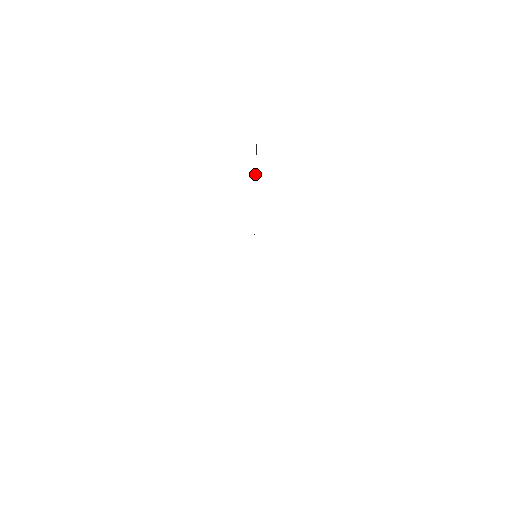
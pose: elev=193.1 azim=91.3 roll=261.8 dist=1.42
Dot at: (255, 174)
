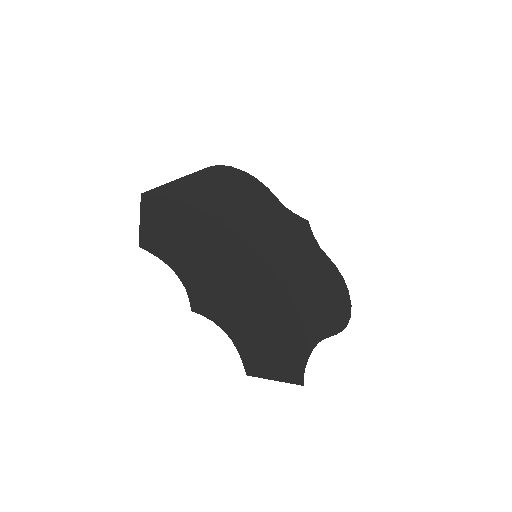
Dot at: (196, 177)
